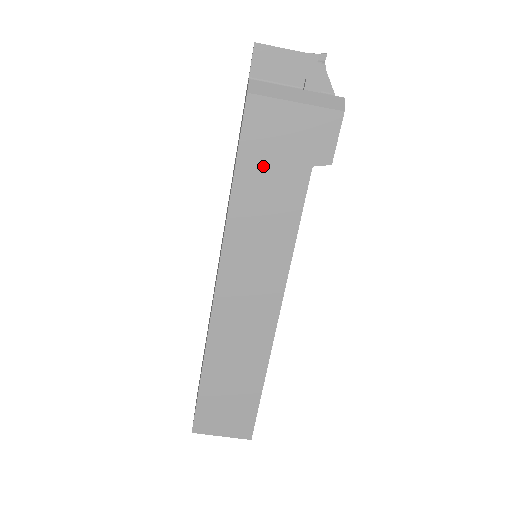
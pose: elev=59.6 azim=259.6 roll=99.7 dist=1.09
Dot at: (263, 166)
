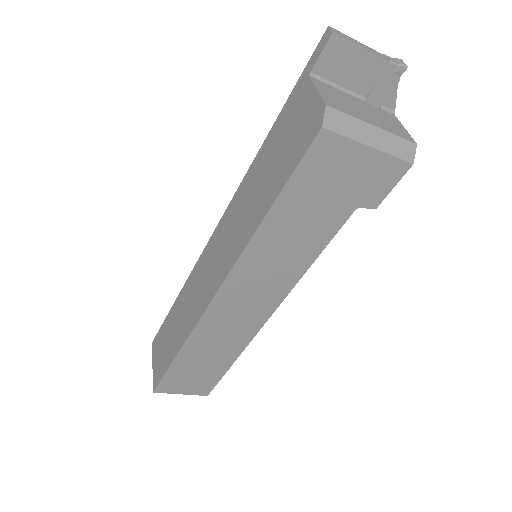
Dot at: (307, 201)
